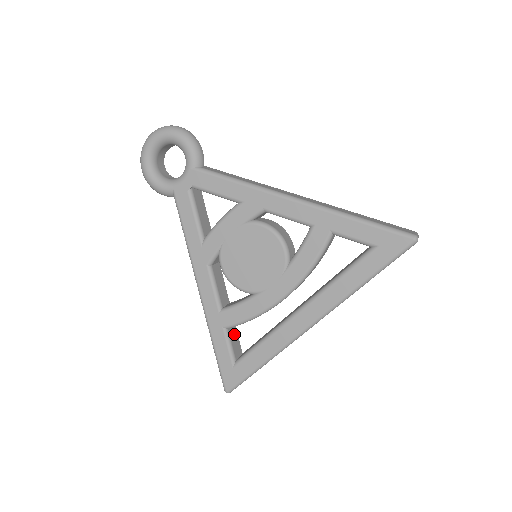
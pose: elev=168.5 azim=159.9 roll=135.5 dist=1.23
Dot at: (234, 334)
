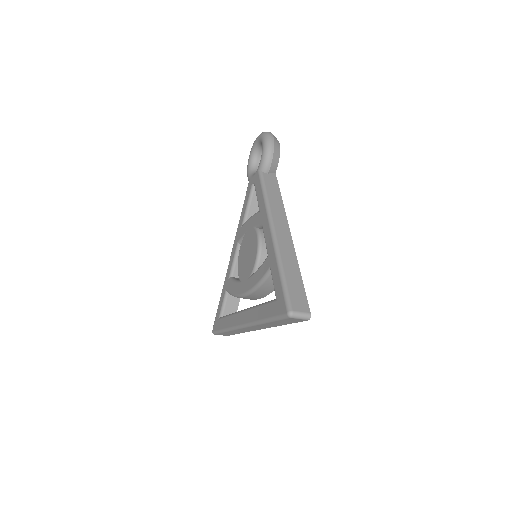
Dot at: (234, 300)
